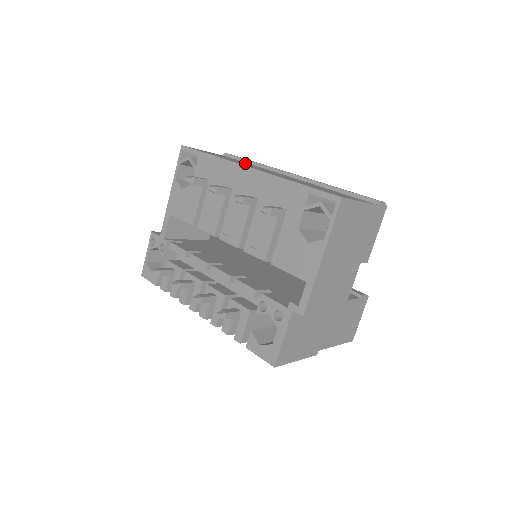
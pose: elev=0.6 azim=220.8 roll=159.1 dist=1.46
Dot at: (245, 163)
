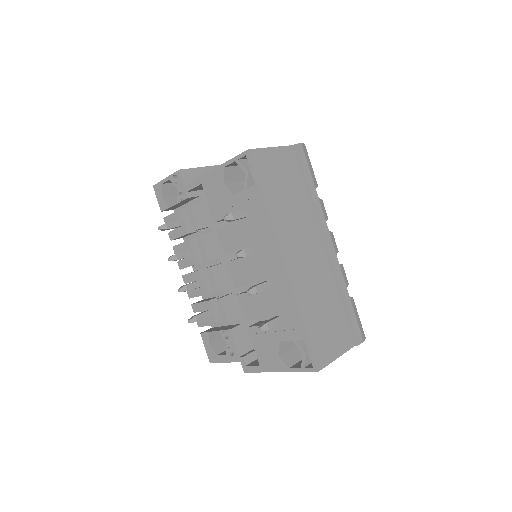
Dot at: (298, 202)
